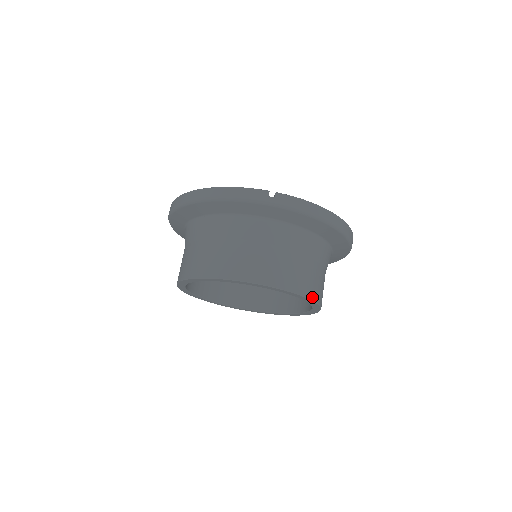
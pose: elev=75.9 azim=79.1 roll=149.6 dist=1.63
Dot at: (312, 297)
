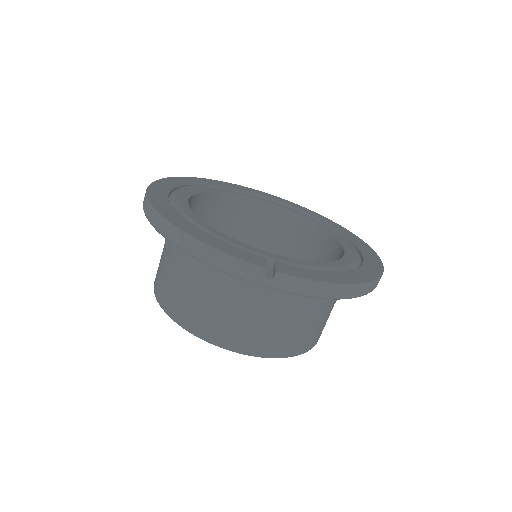
Dot at: (306, 350)
